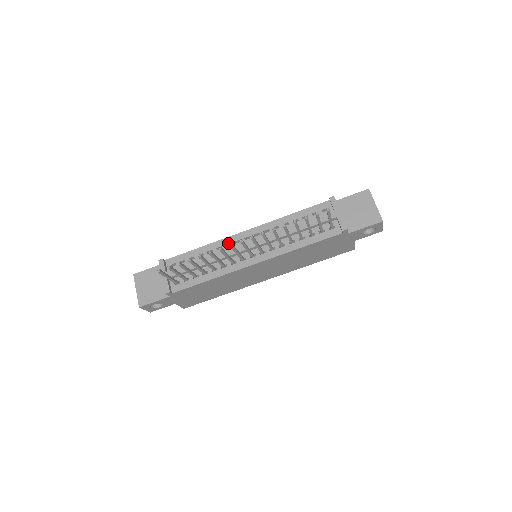
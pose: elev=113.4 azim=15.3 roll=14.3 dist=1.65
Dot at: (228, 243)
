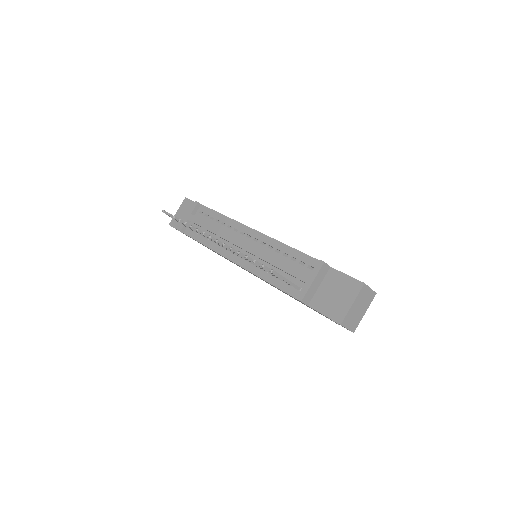
Dot at: (237, 228)
